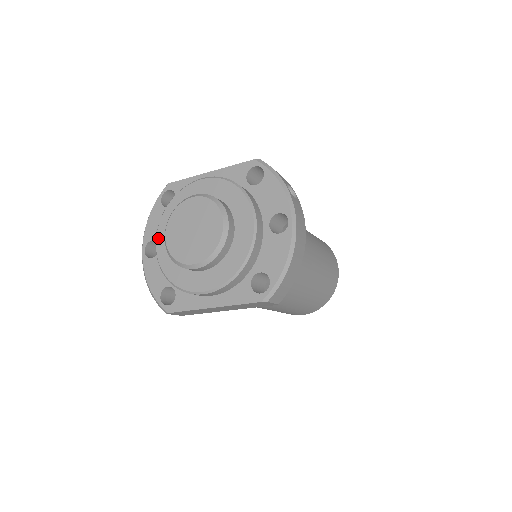
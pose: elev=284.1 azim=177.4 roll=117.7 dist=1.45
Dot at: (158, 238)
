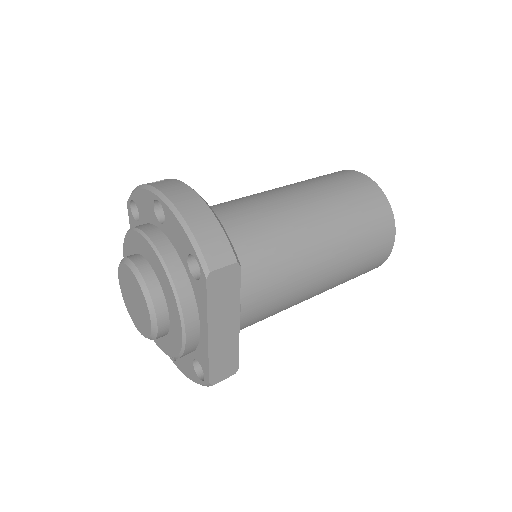
Dot at: occluded
